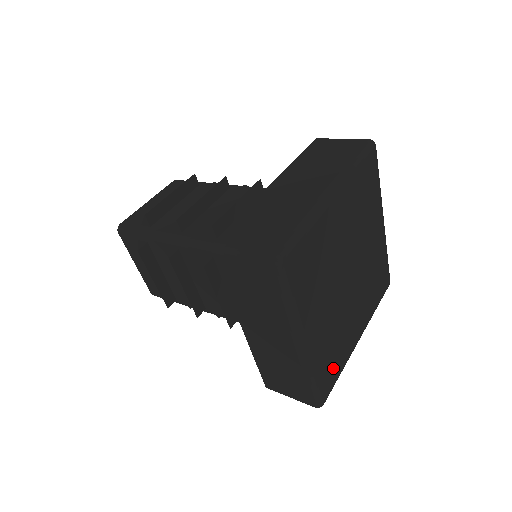
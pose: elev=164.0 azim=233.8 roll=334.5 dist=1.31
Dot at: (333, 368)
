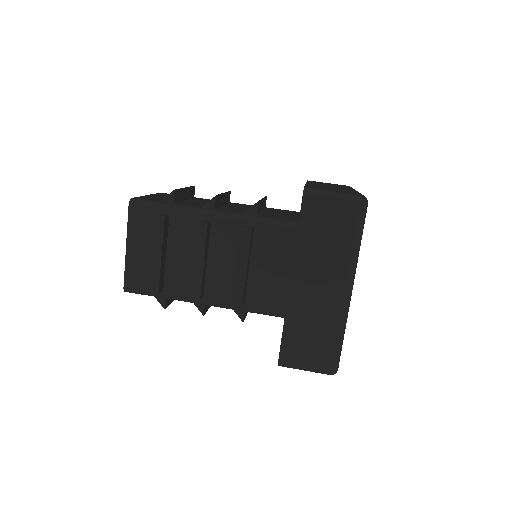
Dot at: occluded
